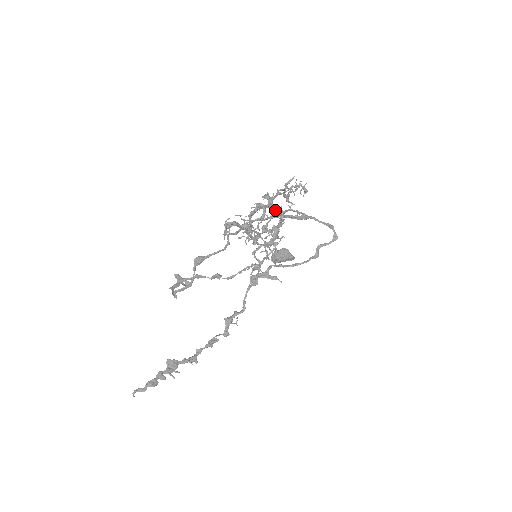
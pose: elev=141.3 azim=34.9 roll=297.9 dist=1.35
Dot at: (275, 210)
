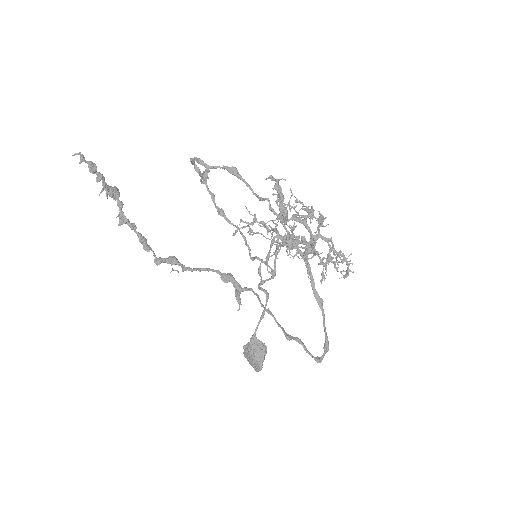
Dot at: occluded
